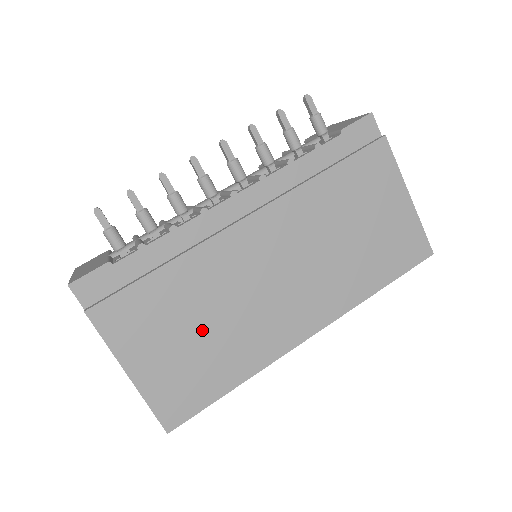
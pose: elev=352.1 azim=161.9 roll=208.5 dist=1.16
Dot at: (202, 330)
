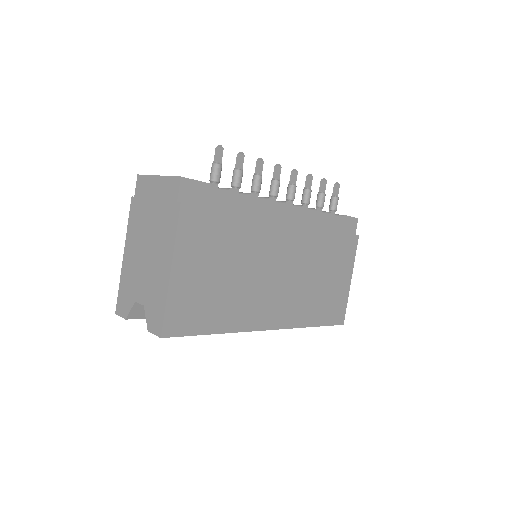
Dot at: (227, 275)
